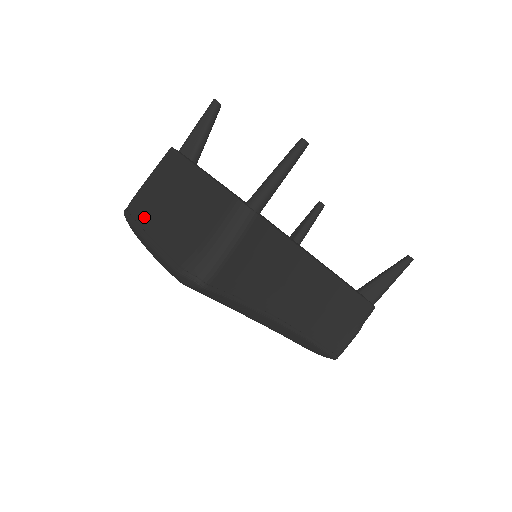
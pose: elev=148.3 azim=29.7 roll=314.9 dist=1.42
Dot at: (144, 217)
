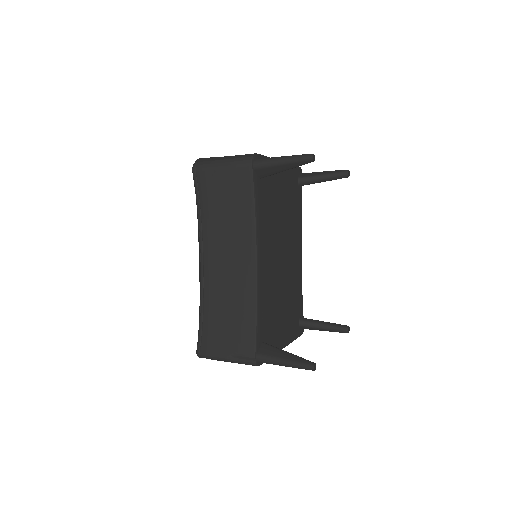
Dot at: occluded
